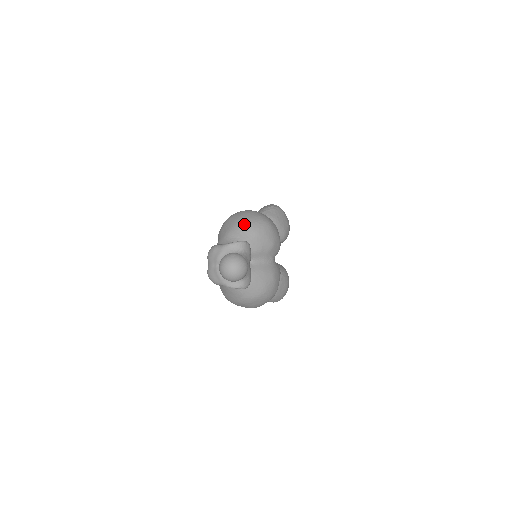
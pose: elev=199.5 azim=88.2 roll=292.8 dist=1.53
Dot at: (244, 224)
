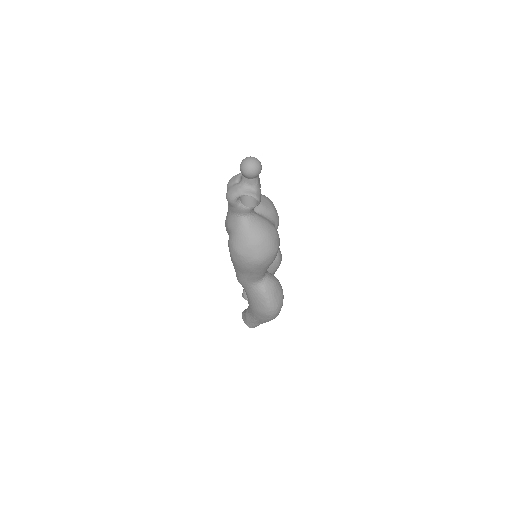
Dot at: occluded
